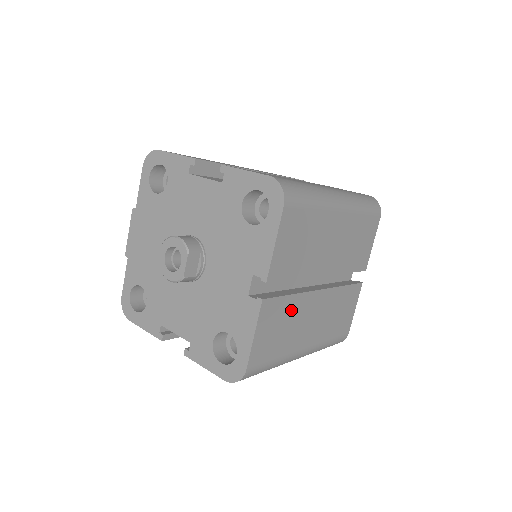
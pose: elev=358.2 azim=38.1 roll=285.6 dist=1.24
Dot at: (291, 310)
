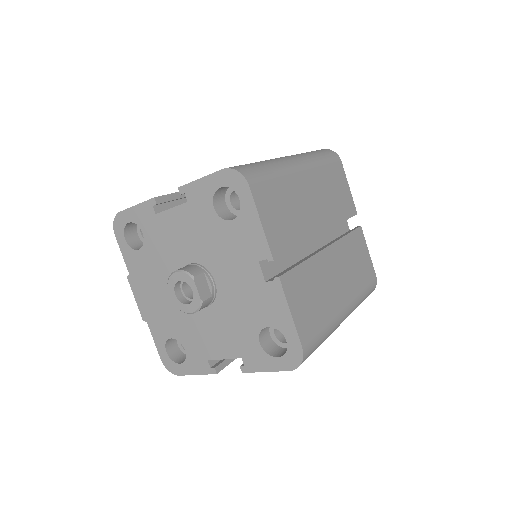
Dot at: (311, 276)
